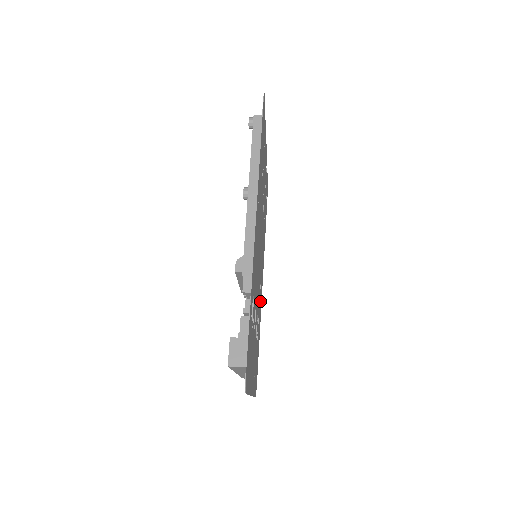
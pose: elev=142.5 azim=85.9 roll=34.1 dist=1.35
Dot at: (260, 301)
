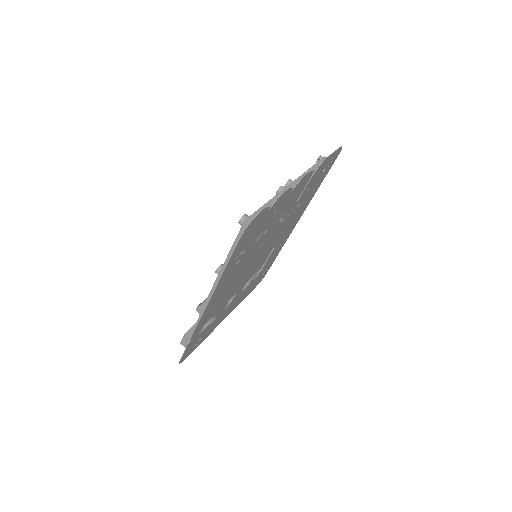
Dot at: occluded
